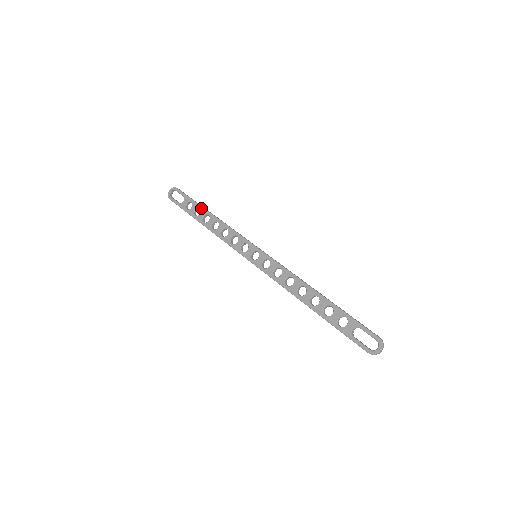
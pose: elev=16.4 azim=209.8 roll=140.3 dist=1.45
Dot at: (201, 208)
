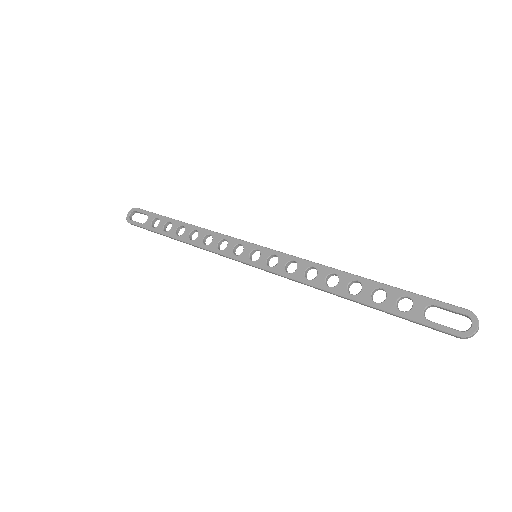
Dot at: (172, 221)
